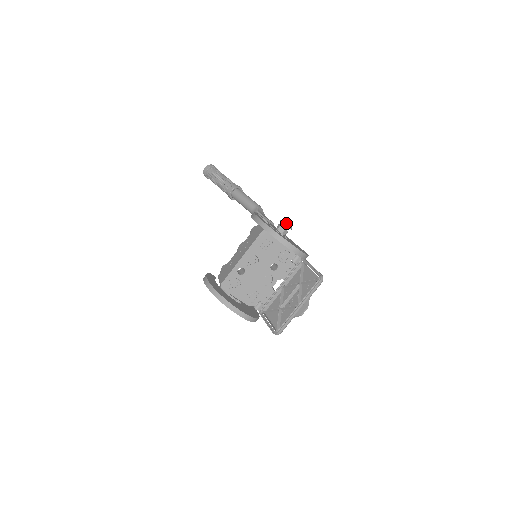
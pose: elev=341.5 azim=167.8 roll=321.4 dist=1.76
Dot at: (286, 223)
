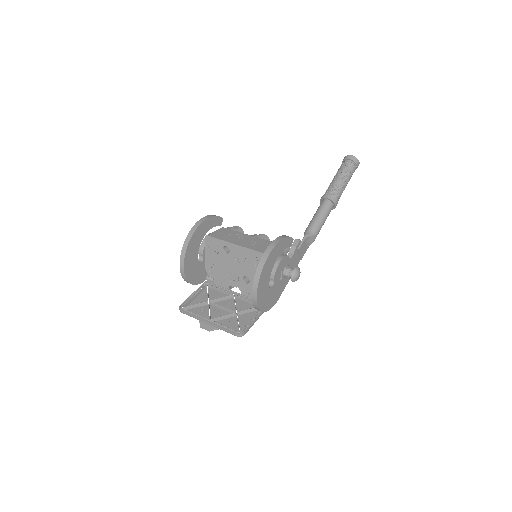
Dot at: (294, 274)
